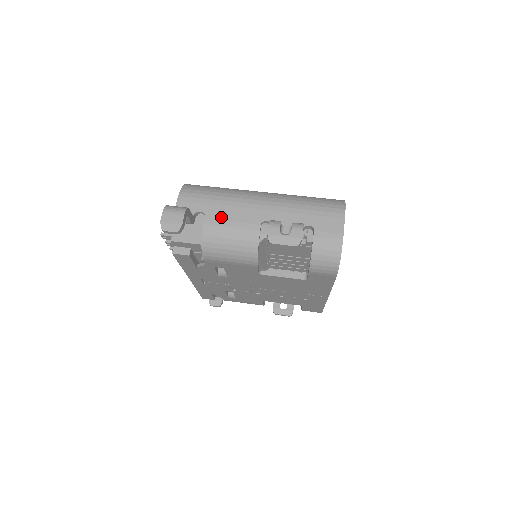
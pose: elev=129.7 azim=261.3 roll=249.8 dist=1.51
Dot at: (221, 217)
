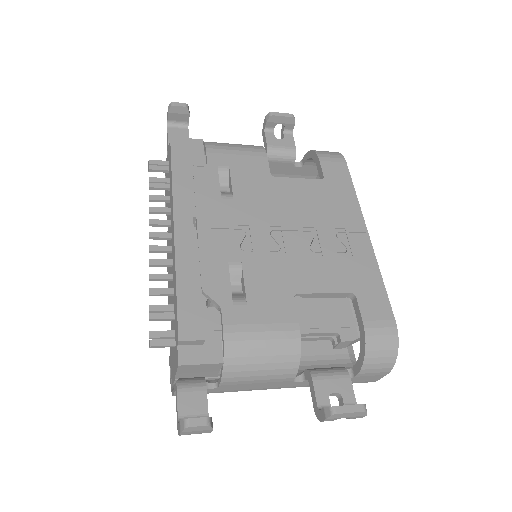
Dot at: occluded
